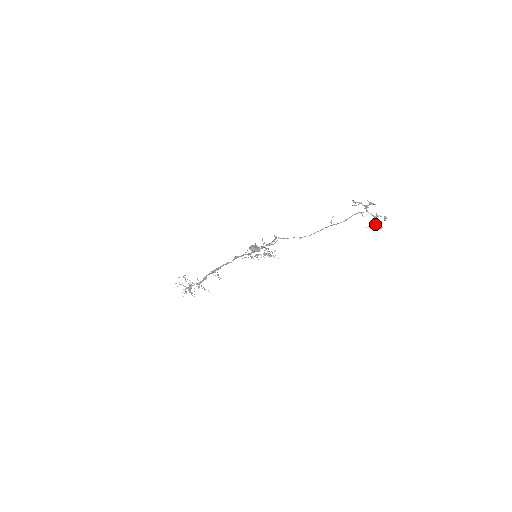
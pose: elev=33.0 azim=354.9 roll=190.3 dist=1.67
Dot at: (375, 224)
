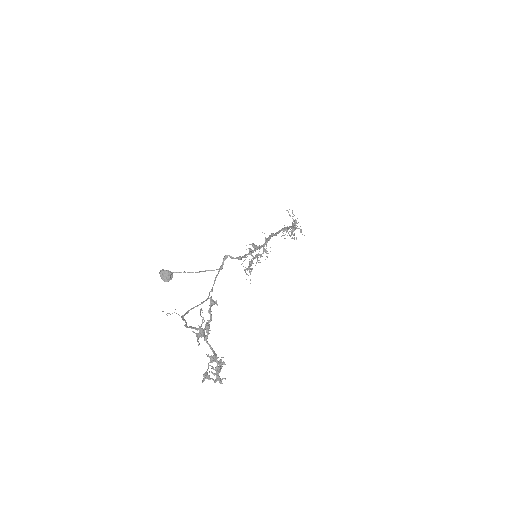
Dot at: (218, 366)
